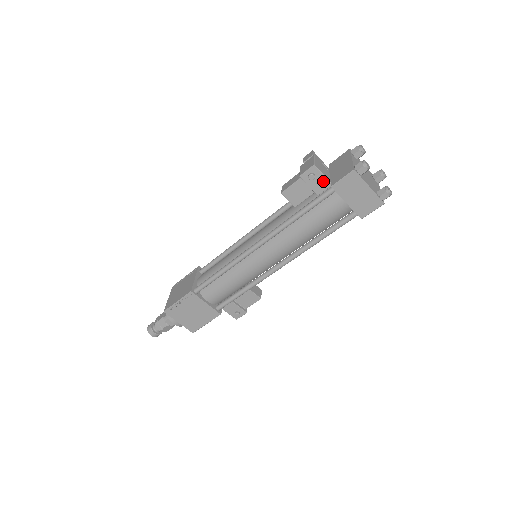
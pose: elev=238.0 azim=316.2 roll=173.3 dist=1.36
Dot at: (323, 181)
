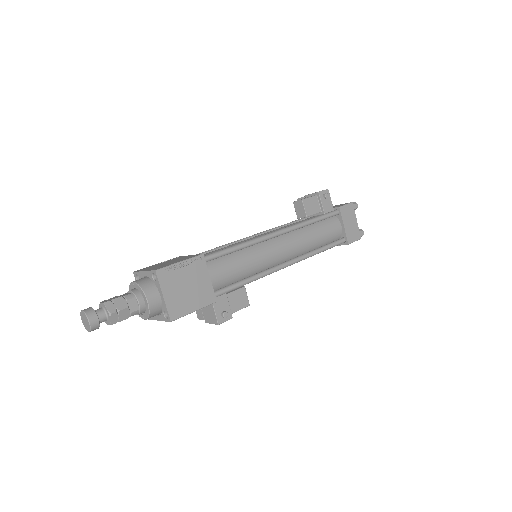
Dot at: (330, 204)
